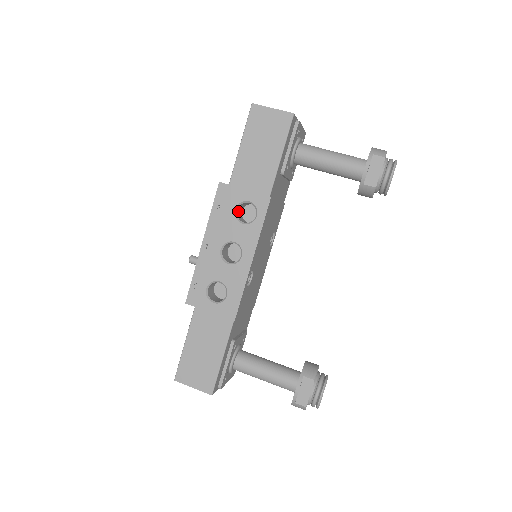
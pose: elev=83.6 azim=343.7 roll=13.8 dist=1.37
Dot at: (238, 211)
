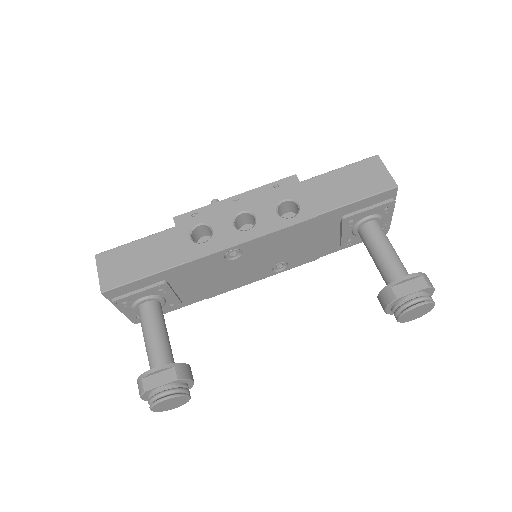
Dot at: (284, 205)
